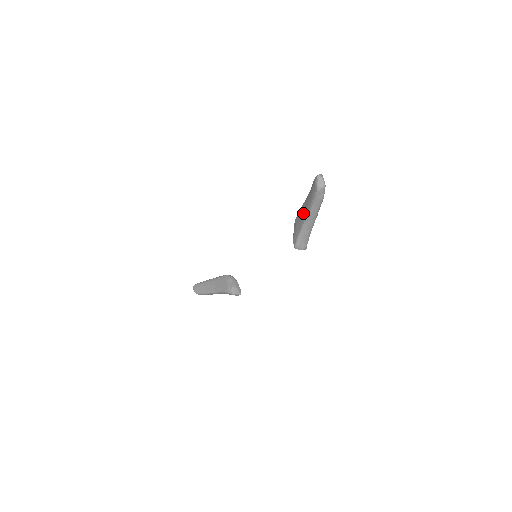
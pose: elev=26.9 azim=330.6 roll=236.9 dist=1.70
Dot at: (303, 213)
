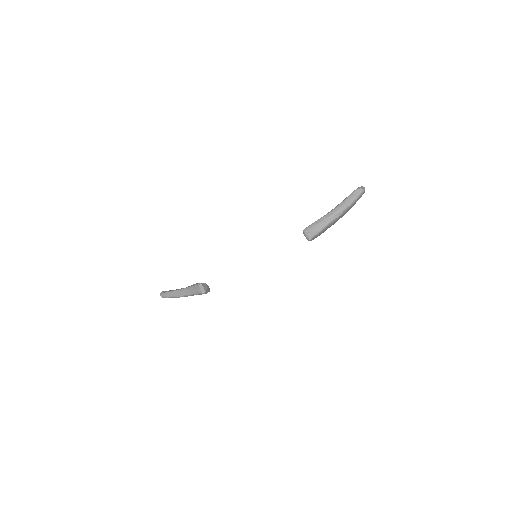
Dot at: occluded
